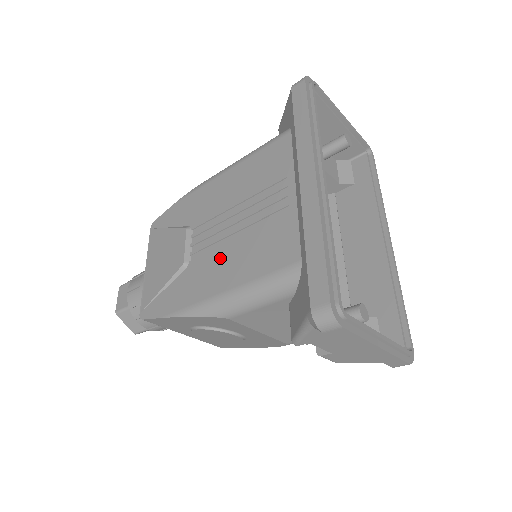
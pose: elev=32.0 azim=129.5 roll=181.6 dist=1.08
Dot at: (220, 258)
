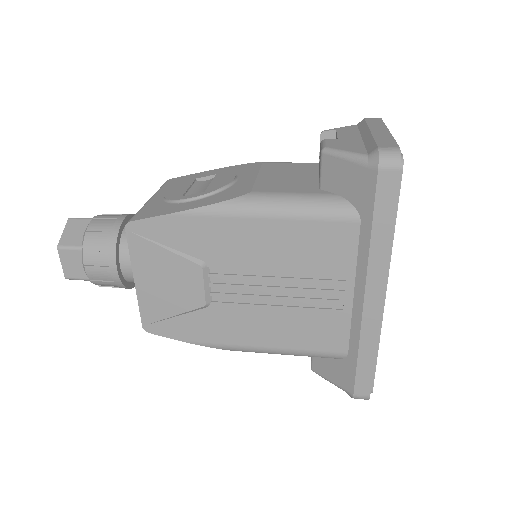
Dot at: (256, 317)
